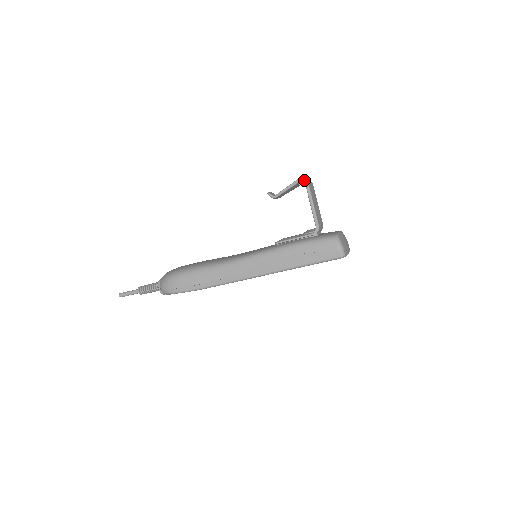
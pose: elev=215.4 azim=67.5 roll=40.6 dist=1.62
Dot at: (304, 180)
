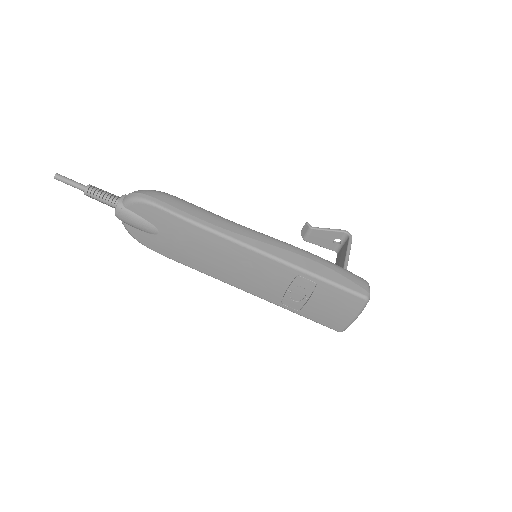
Dot at: (350, 234)
